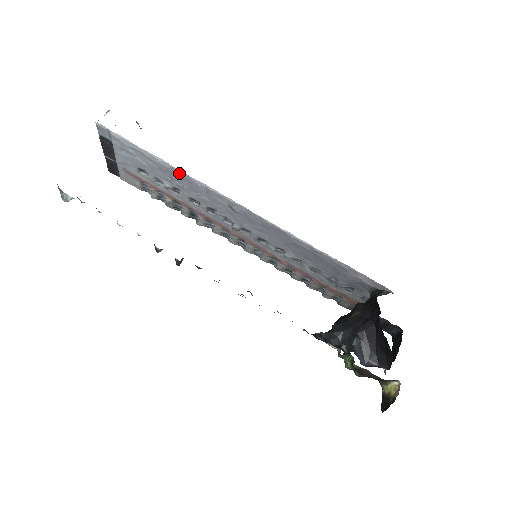
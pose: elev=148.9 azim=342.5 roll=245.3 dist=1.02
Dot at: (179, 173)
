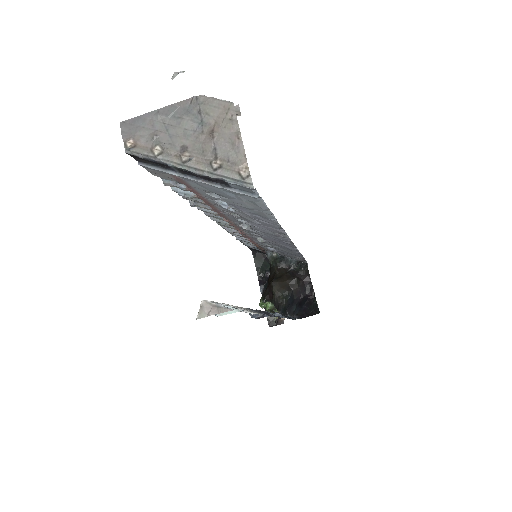
Dot at: (273, 222)
